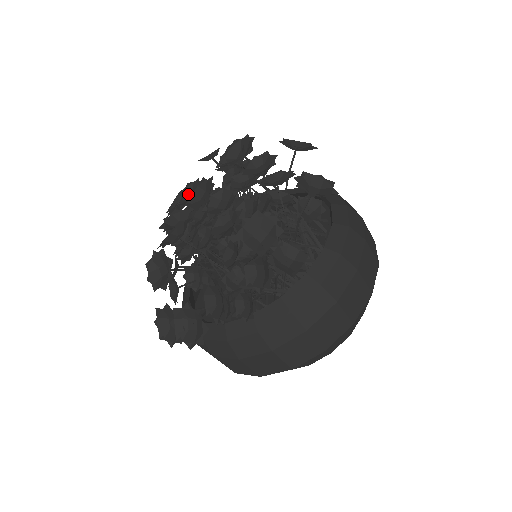
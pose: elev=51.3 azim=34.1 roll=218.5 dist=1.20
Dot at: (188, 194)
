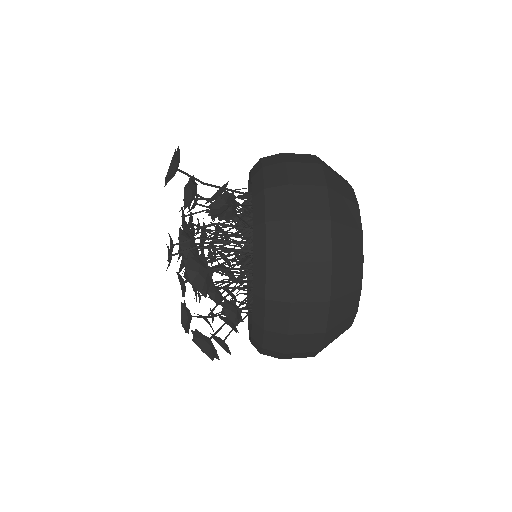
Dot at: occluded
